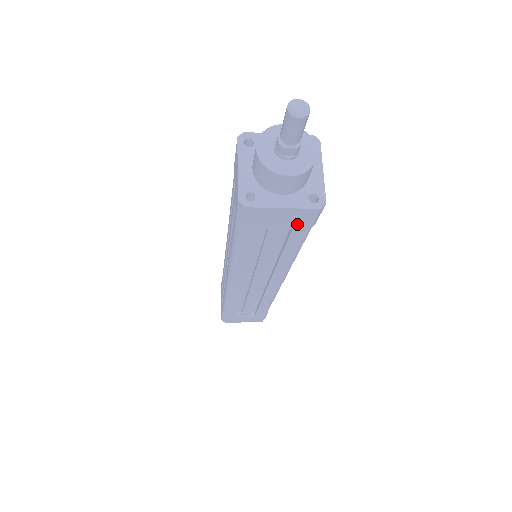
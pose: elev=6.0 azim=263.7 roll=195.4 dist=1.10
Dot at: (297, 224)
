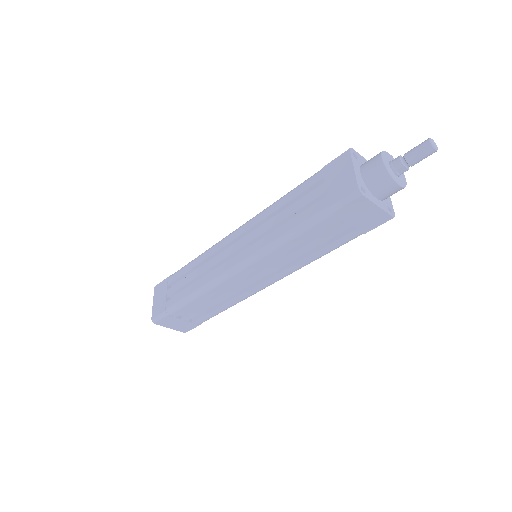
Dot at: (366, 225)
